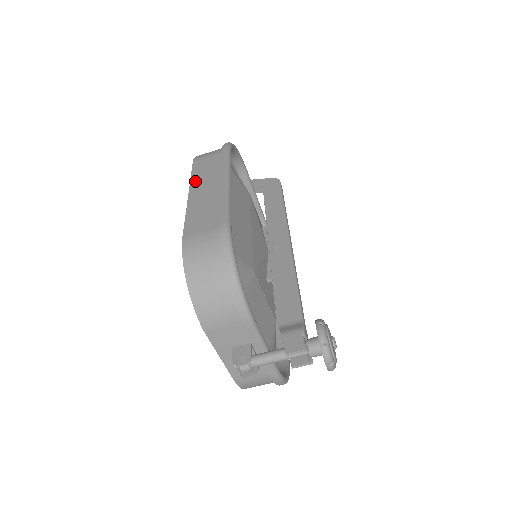
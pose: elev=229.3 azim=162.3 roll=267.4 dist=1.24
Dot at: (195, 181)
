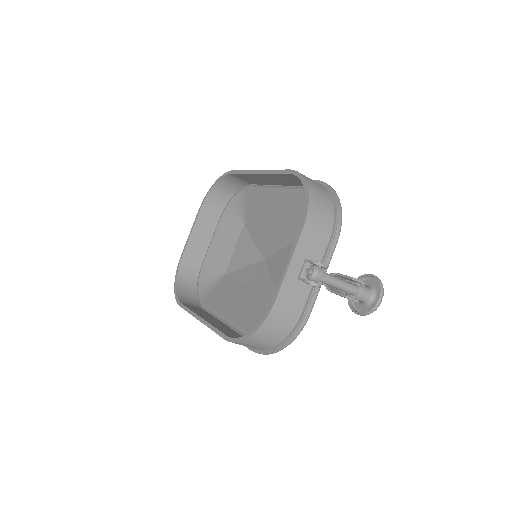
Dot at: occluded
